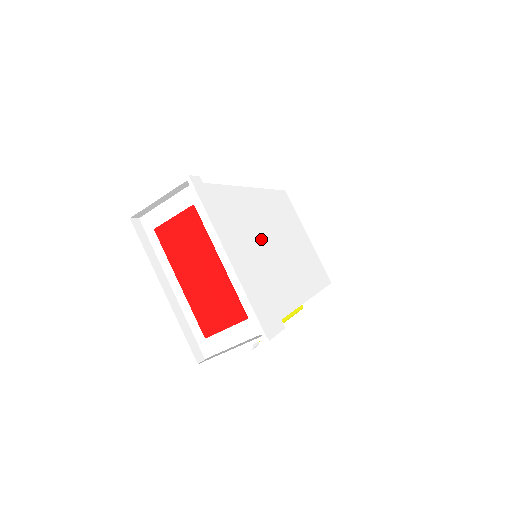
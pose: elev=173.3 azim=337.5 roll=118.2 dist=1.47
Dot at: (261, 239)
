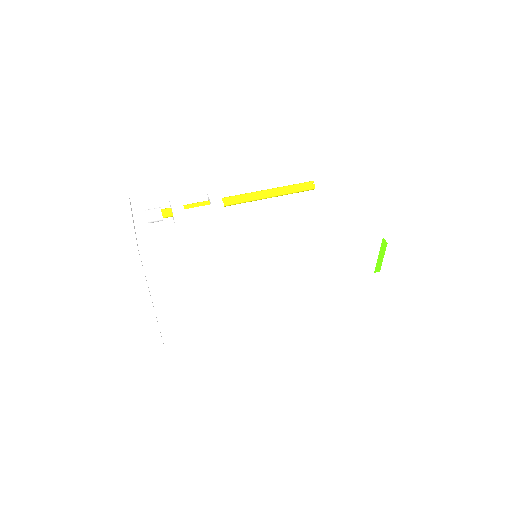
Dot at: (224, 280)
